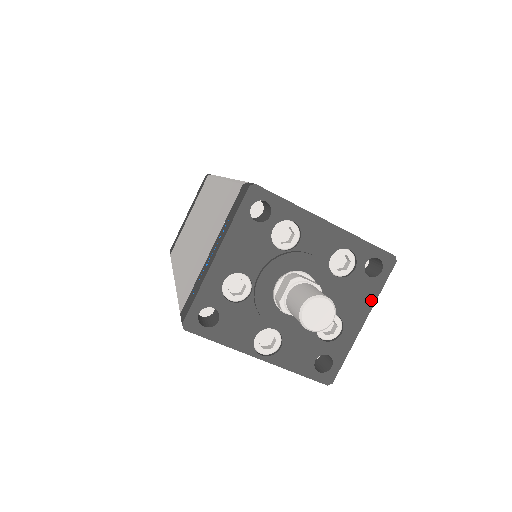
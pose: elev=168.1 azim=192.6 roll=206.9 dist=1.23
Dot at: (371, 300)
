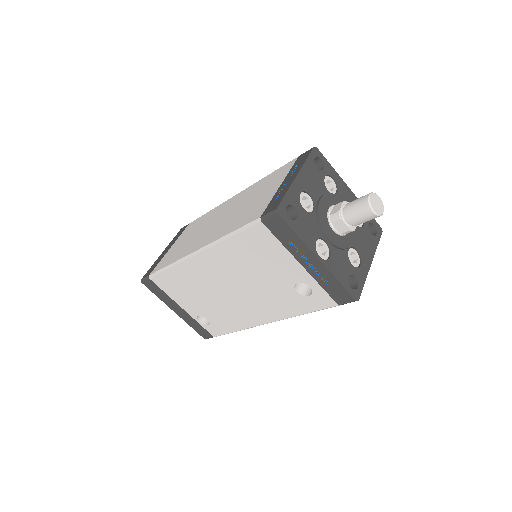
Dot at: (373, 250)
